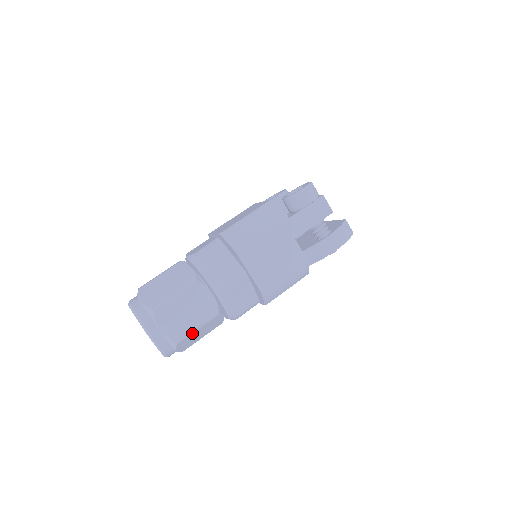
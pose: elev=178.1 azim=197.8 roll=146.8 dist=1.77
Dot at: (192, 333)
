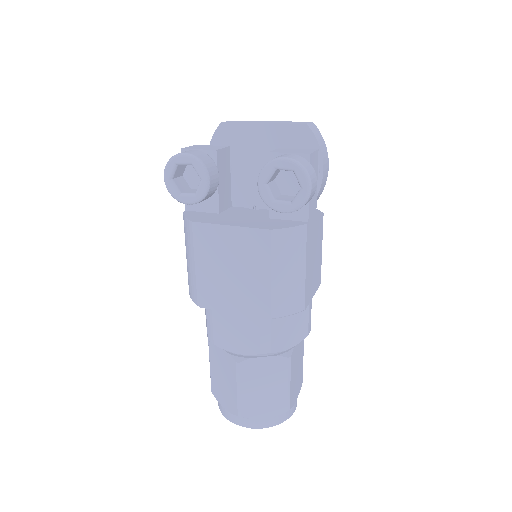
Dot at: occluded
